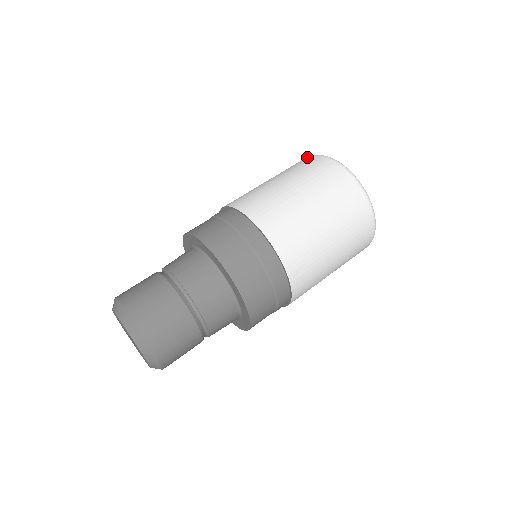
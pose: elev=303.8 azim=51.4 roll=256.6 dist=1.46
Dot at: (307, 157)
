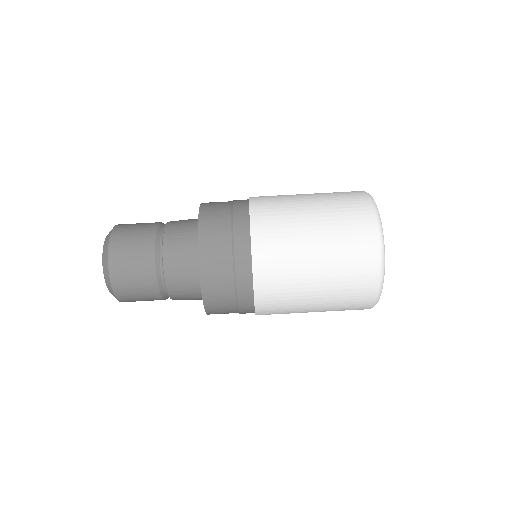
Dot at: (368, 205)
